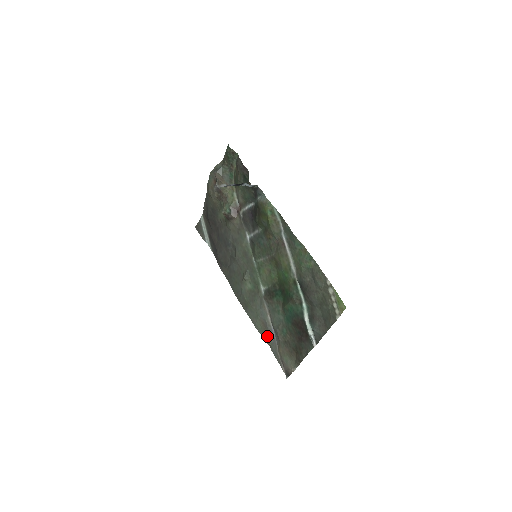
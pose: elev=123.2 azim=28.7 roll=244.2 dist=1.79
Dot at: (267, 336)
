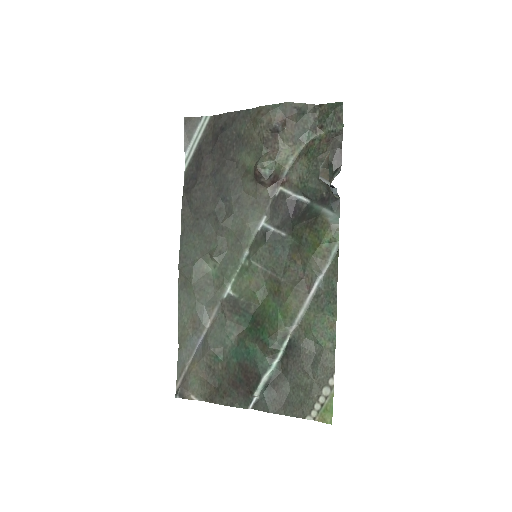
Dot at: (187, 337)
